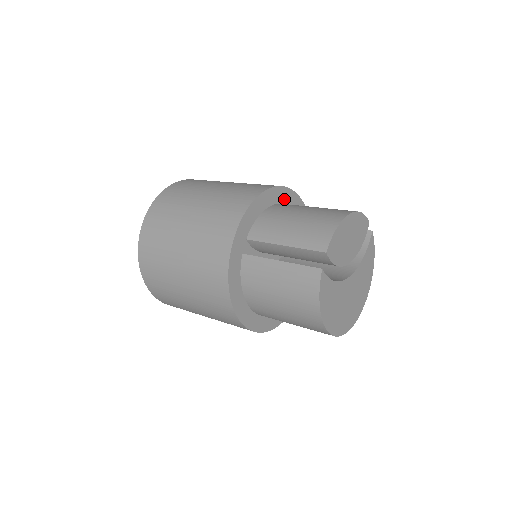
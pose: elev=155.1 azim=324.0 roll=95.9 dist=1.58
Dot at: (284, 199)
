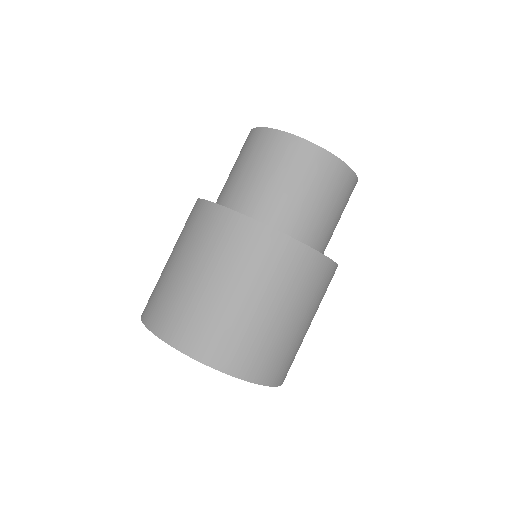
Dot at: occluded
